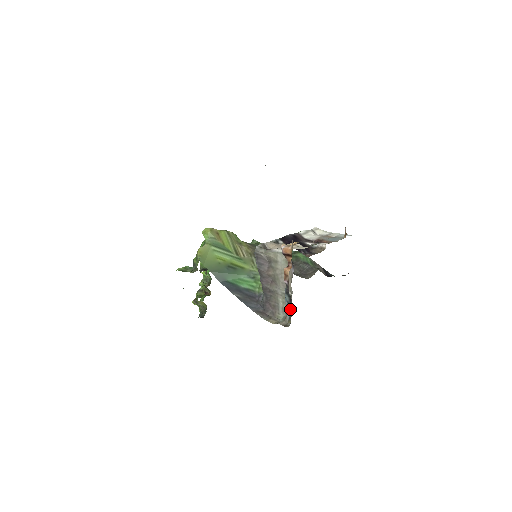
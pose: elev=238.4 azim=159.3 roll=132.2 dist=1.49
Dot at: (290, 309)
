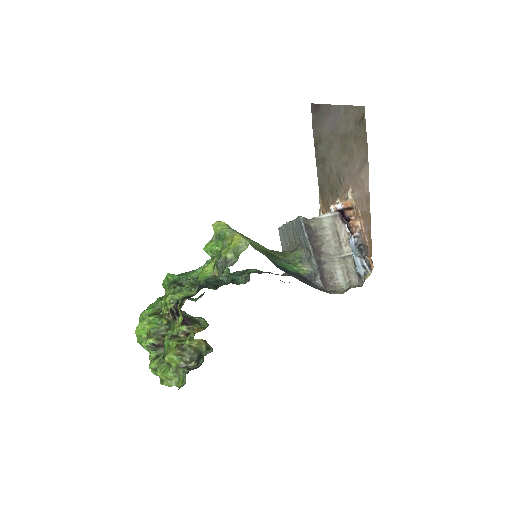
Dot at: (366, 261)
